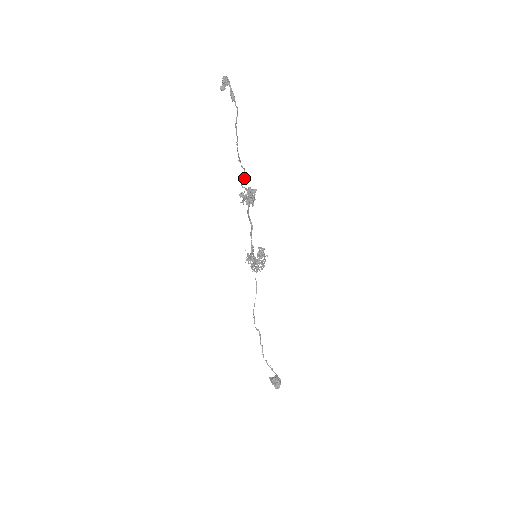
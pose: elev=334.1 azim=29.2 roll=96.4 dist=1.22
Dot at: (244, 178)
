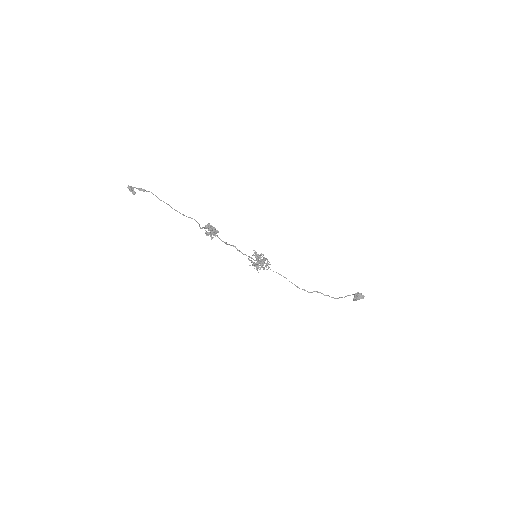
Dot at: occluded
